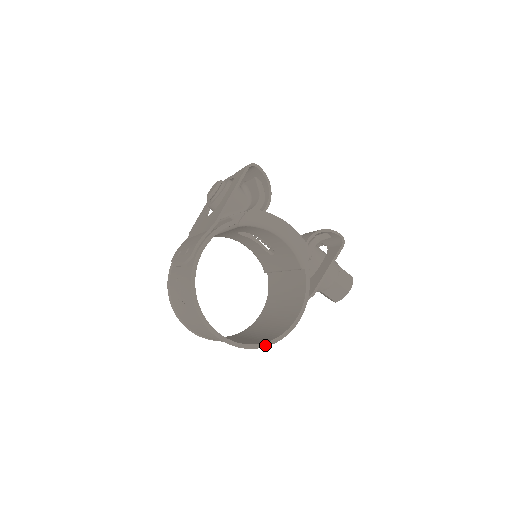
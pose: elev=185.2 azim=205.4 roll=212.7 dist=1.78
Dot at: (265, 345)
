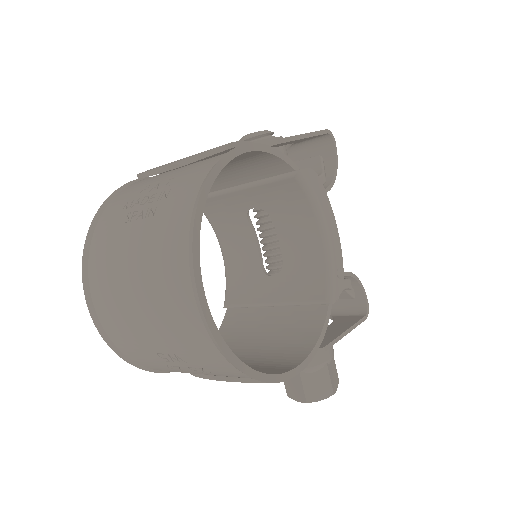
Dot at: (248, 371)
